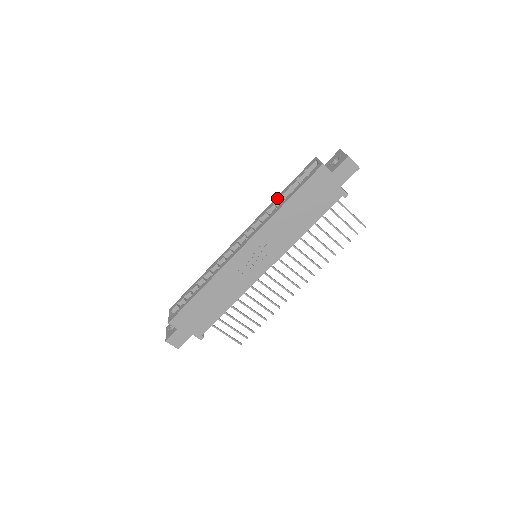
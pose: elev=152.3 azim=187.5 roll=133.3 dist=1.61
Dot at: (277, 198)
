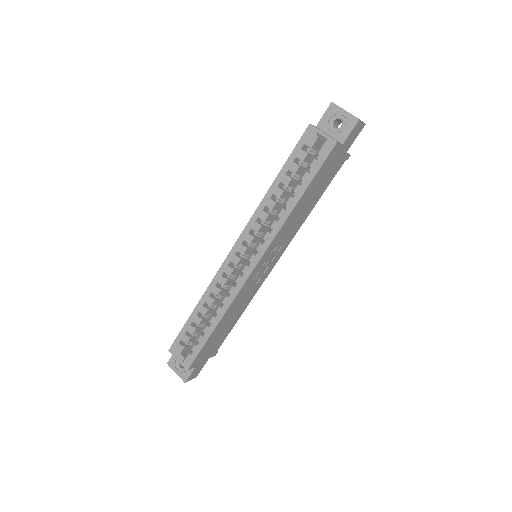
Dot at: (273, 190)
